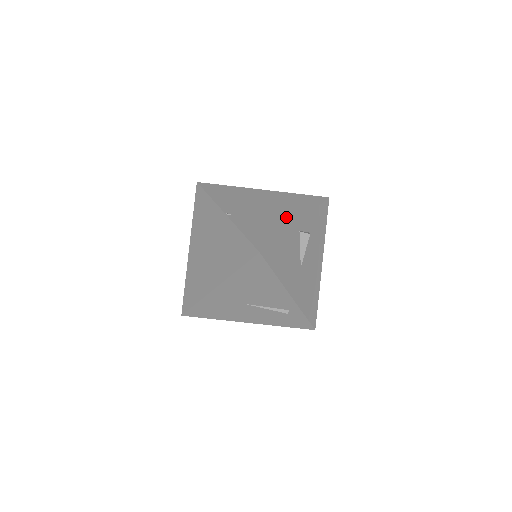
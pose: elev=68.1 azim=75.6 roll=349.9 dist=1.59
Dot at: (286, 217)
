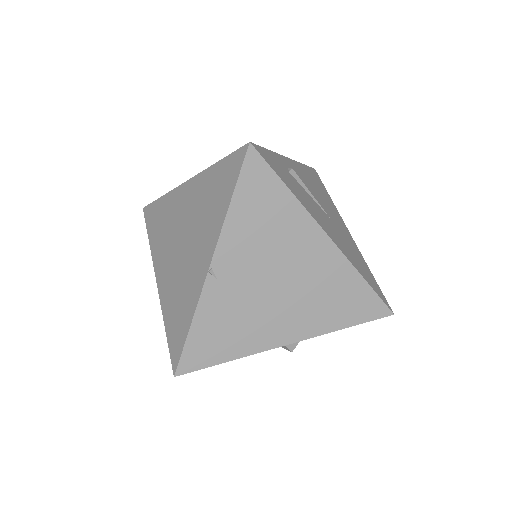
Dot at: (282, 327)
